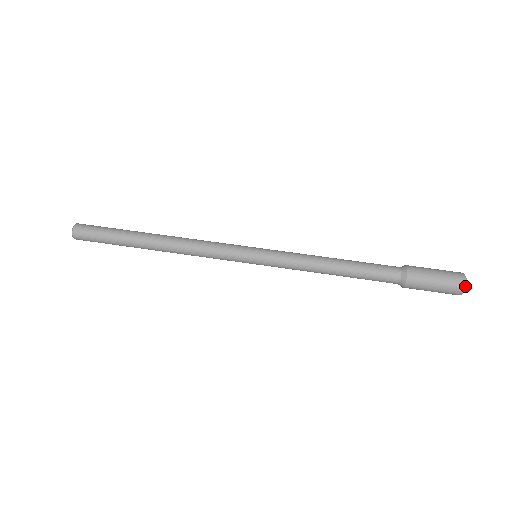
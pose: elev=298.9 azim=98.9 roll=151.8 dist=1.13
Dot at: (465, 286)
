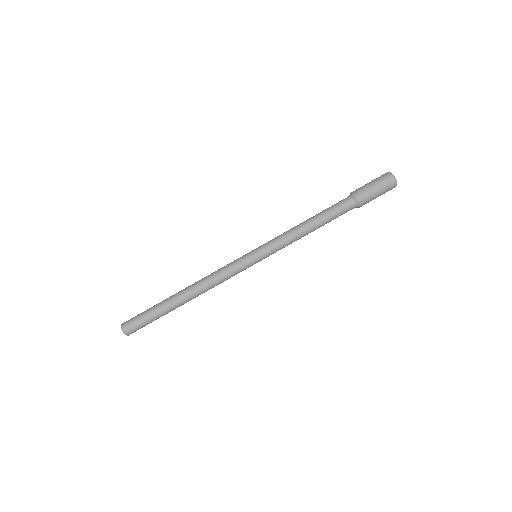
Dot at: (396, 182)
